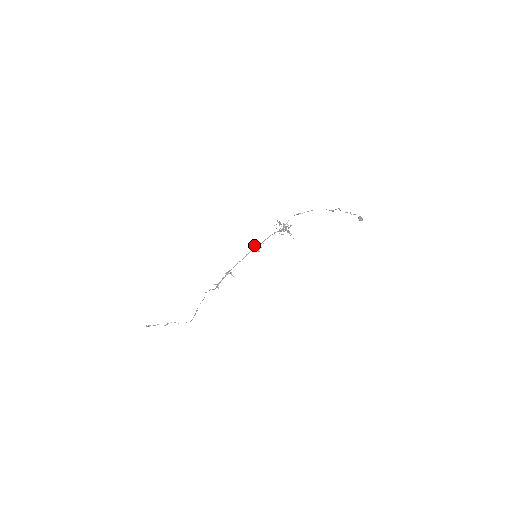
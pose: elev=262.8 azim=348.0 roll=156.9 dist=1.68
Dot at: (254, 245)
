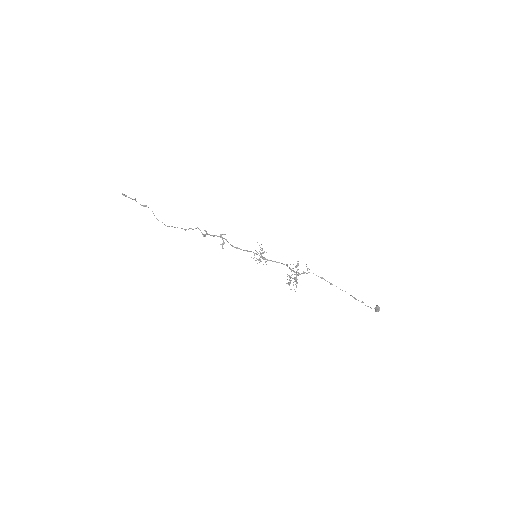
Dot at: (258, 259)
